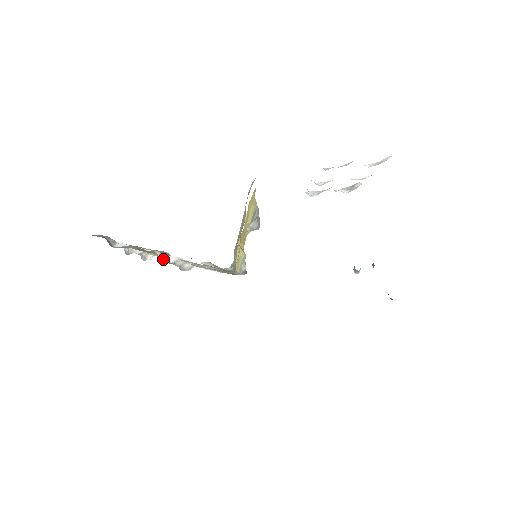
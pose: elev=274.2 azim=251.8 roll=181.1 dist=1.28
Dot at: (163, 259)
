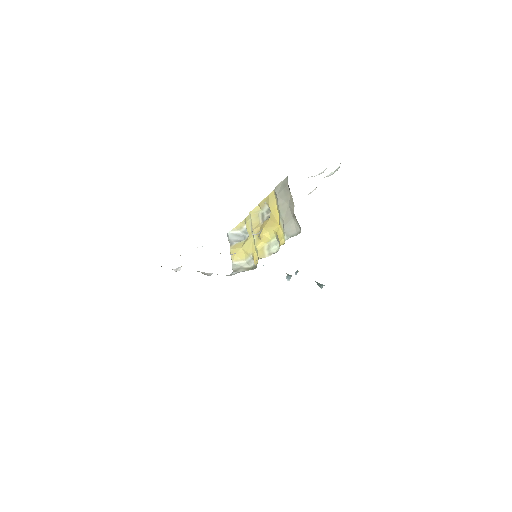
Dot at: occluded
